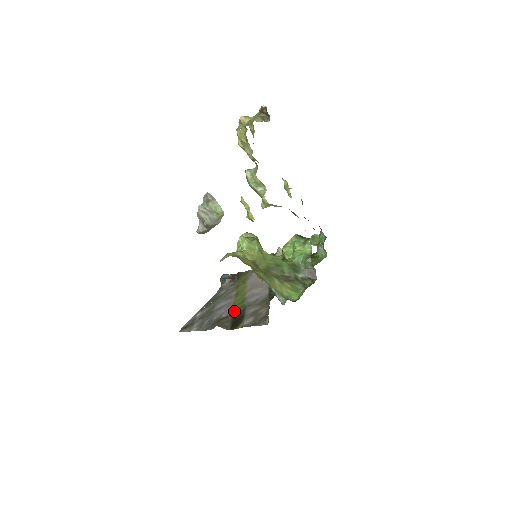
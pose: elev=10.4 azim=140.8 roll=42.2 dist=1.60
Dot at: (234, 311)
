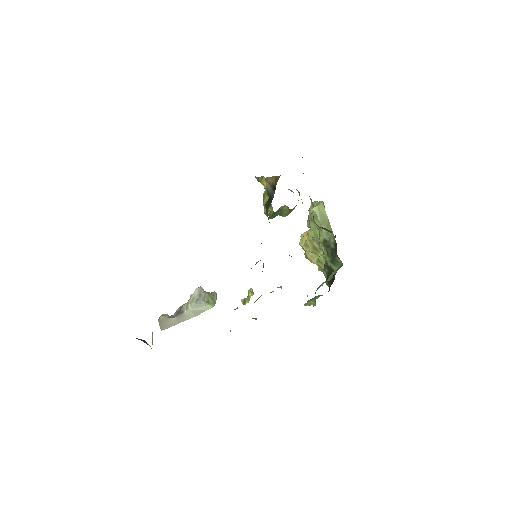
Dot at: occluded
